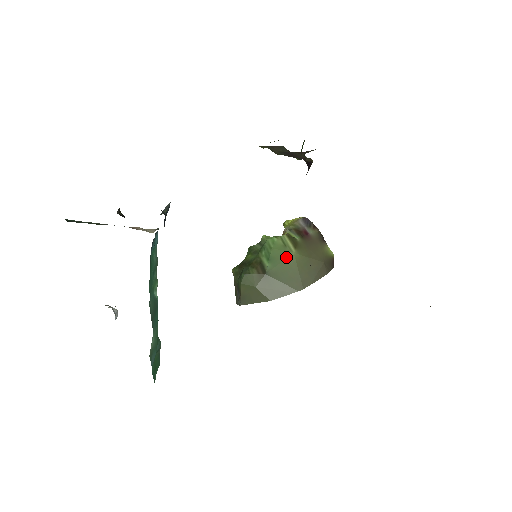
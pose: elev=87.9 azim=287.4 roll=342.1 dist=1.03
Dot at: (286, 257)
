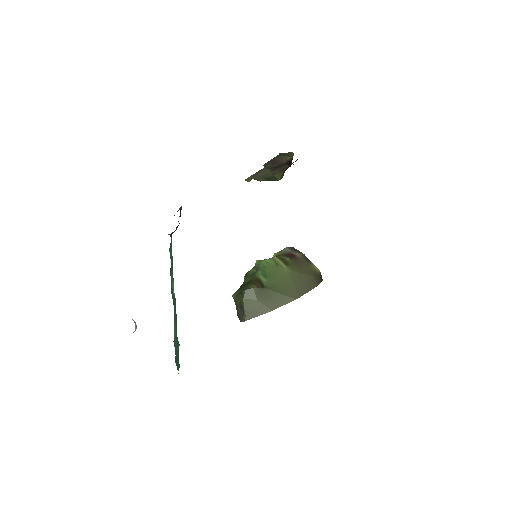
Dot at: (280, 273)
